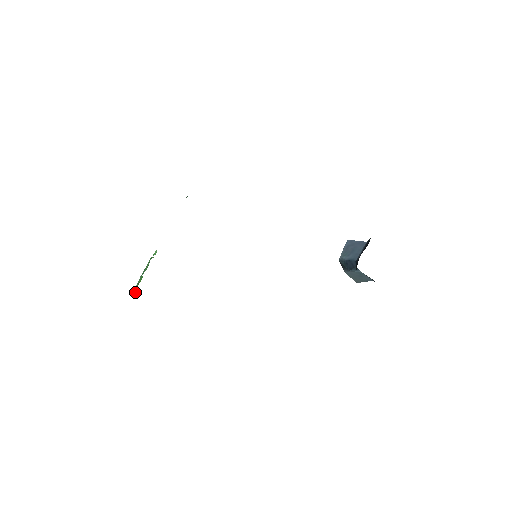
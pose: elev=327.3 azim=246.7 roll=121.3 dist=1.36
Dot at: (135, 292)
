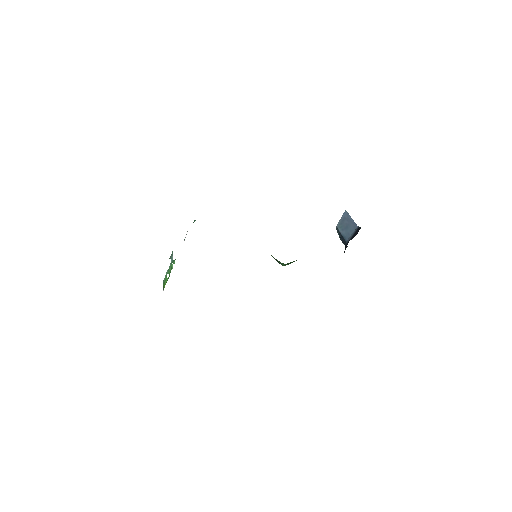
Dot at: (163, 289)
